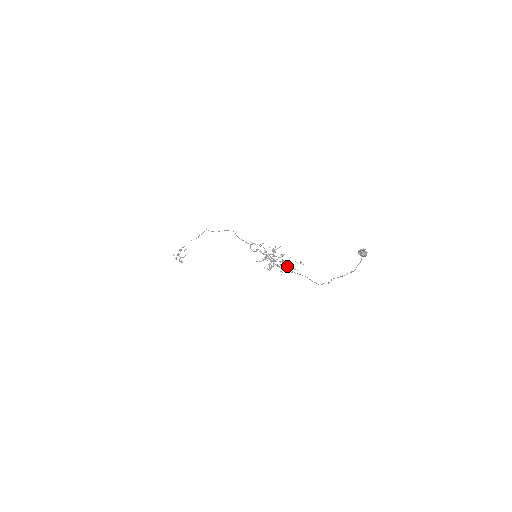
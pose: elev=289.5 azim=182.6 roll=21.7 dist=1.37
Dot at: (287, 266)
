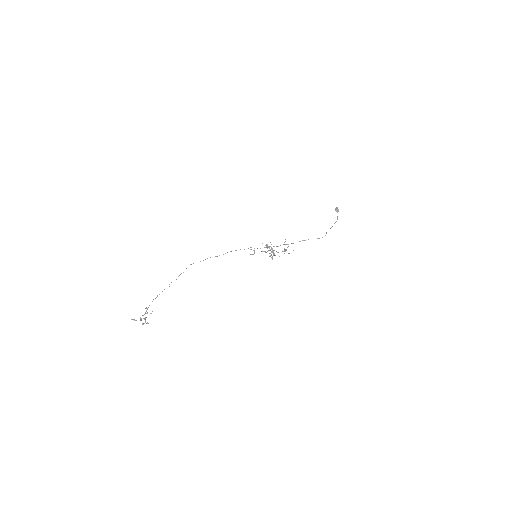
Dot at: (284, 251)
